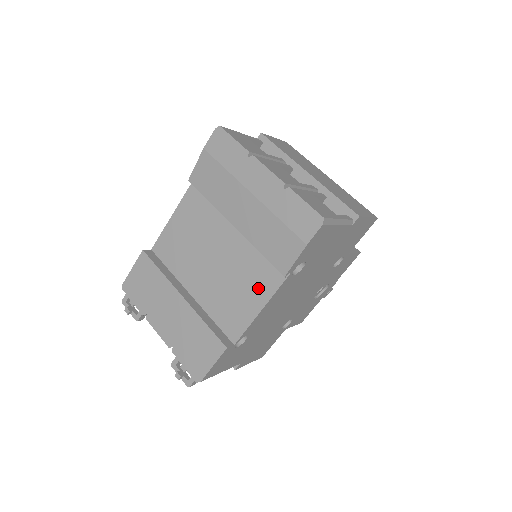
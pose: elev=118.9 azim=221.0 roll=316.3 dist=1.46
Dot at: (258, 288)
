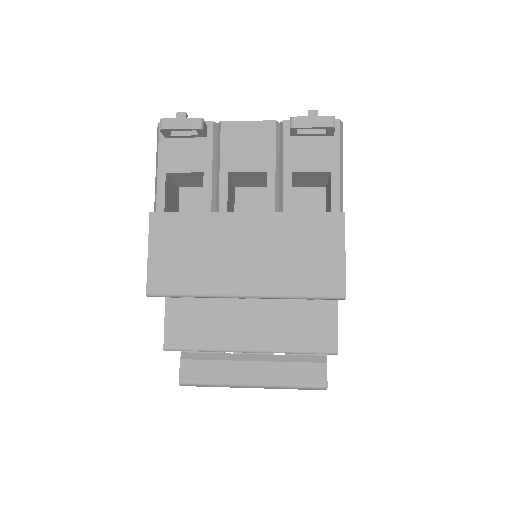
Dot at: occluded
